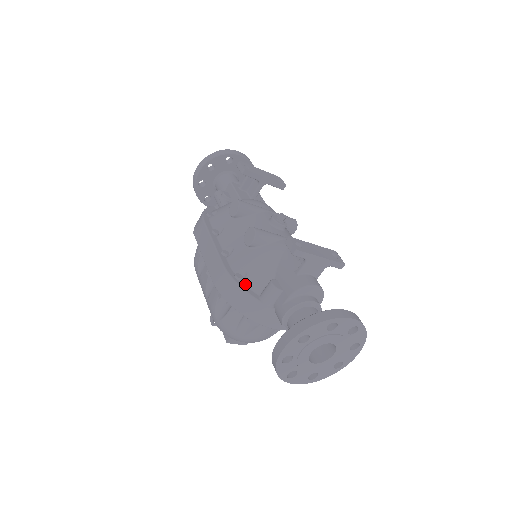
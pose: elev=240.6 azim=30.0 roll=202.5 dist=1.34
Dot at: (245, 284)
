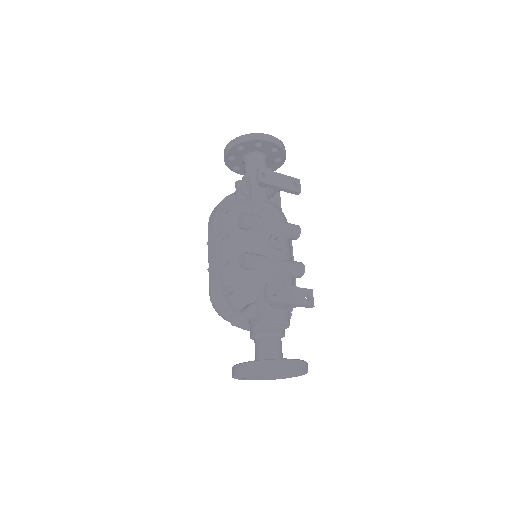
Dot at: (231, 298)
